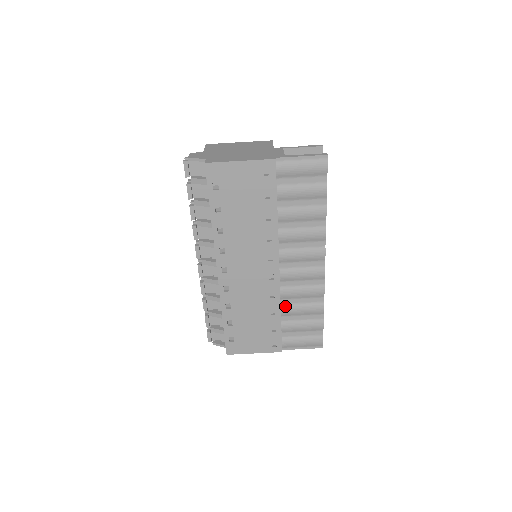
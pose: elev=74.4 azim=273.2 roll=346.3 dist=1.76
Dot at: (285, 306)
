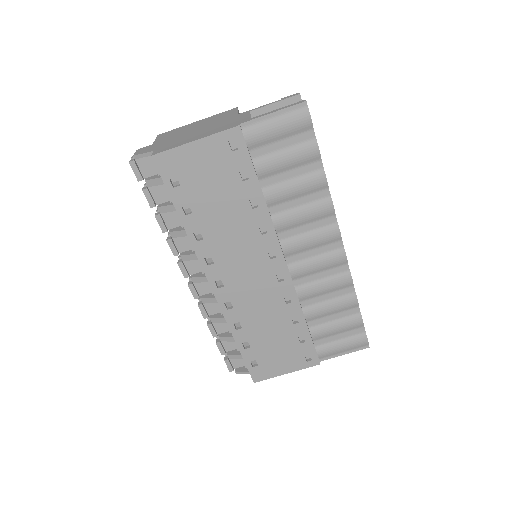
Dot at: (308, 309)
